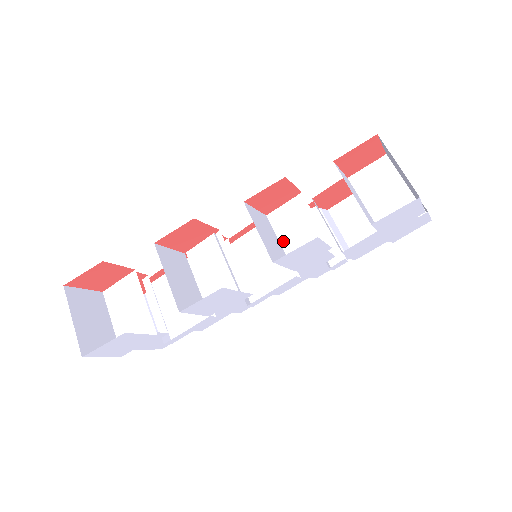
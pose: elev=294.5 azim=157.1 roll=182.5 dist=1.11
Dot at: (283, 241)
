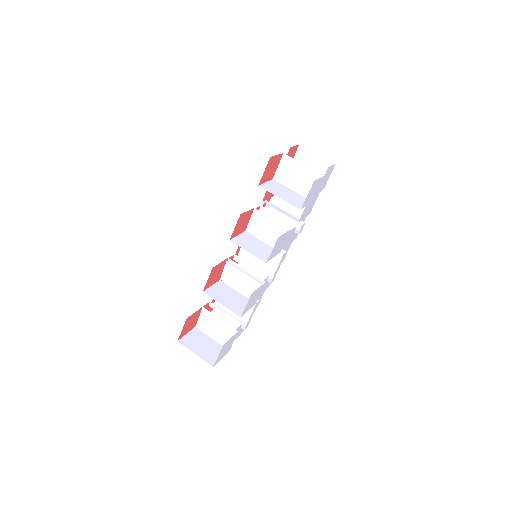
Dot at: (264, 240)
